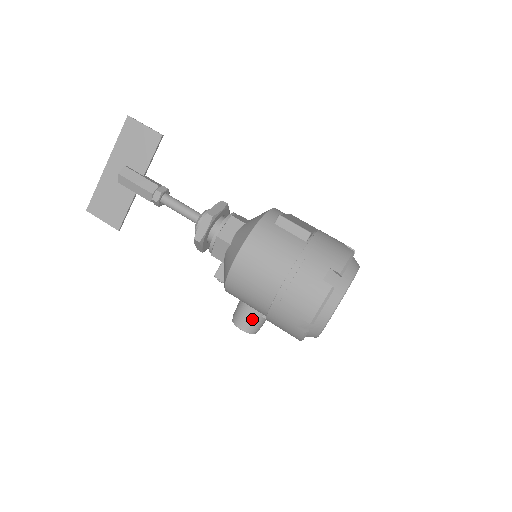
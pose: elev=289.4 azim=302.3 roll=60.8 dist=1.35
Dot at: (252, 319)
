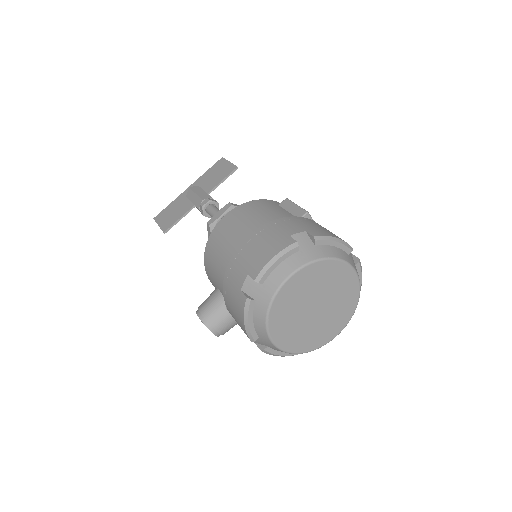
Dot at: (214, 304)
